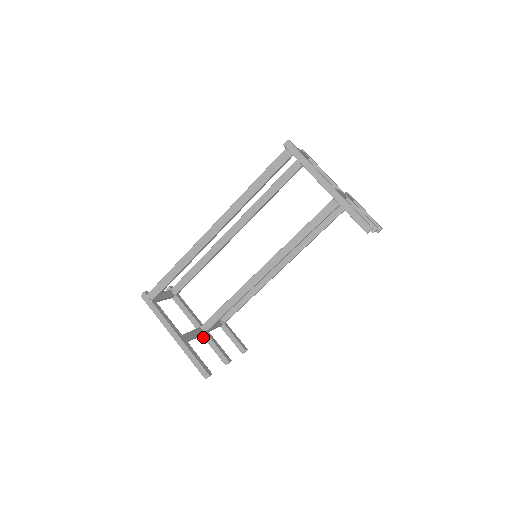
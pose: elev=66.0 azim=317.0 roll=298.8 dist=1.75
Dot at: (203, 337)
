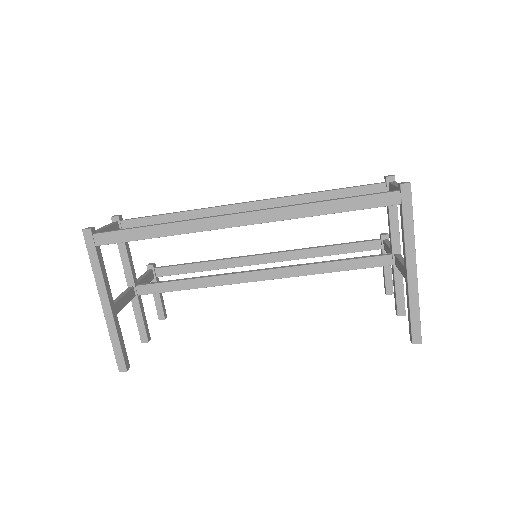
Dot at: occluded
